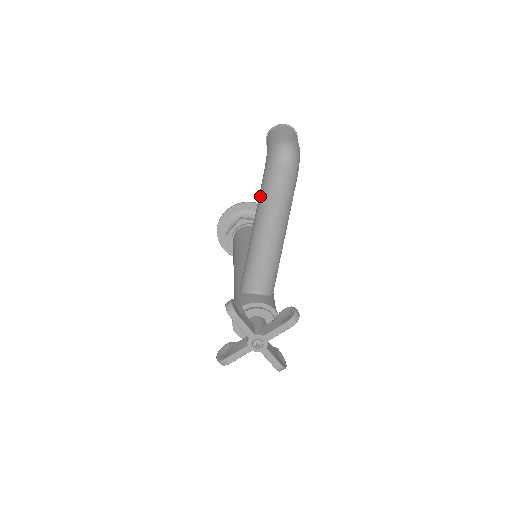
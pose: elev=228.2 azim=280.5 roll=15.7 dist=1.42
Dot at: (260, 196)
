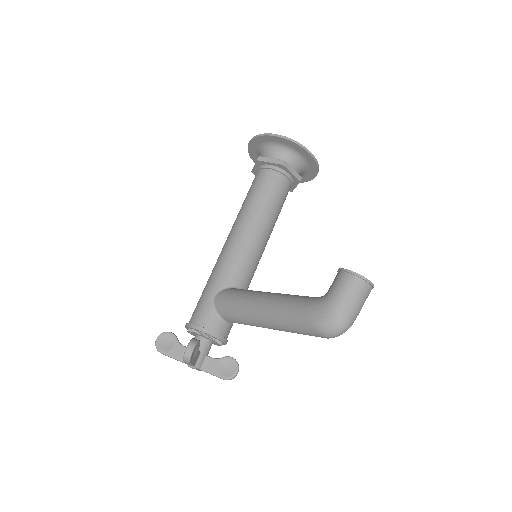
Dot at: (286, 312)
